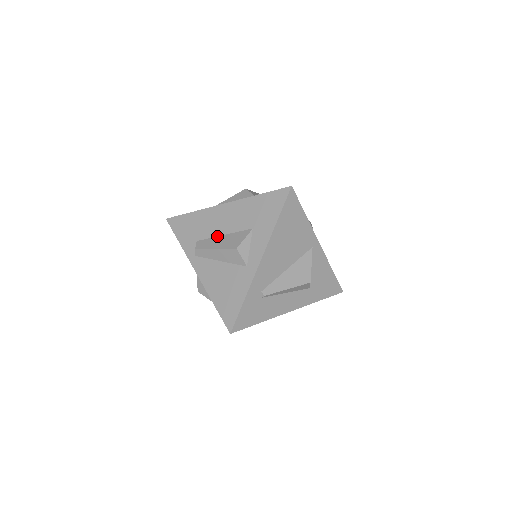
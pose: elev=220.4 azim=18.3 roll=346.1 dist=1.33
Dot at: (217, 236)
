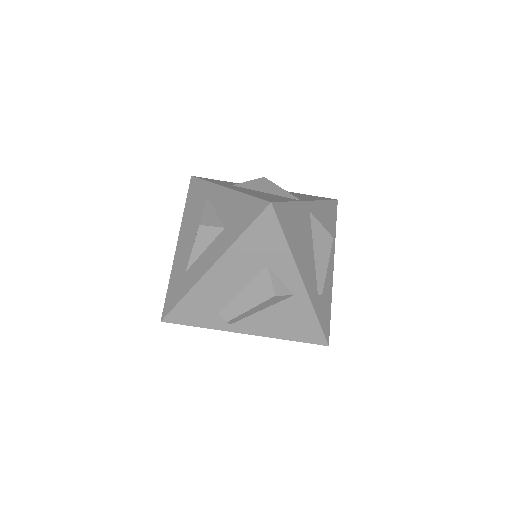
Dot at: (235, 296)
